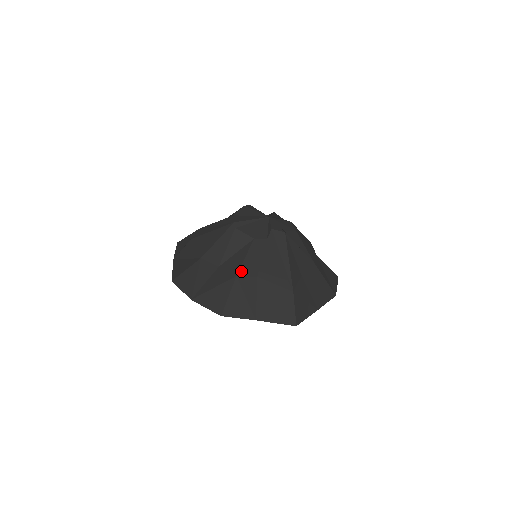
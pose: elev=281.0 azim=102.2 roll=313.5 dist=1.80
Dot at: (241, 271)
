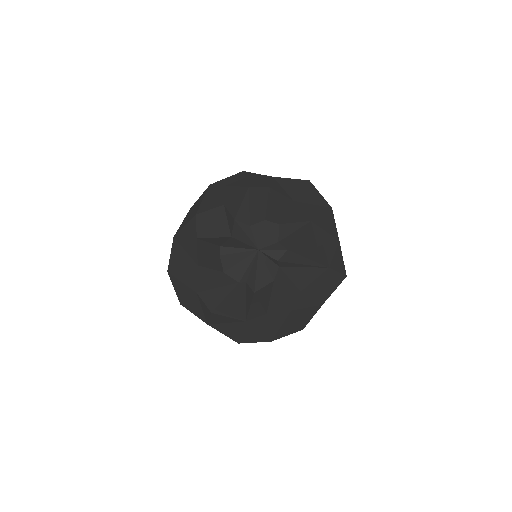
Dot at: (290, 305)
